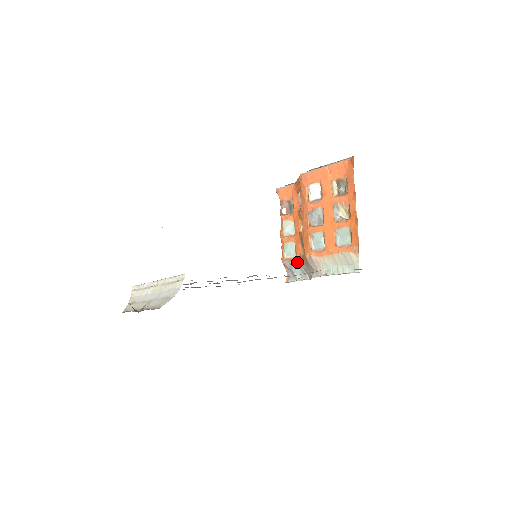
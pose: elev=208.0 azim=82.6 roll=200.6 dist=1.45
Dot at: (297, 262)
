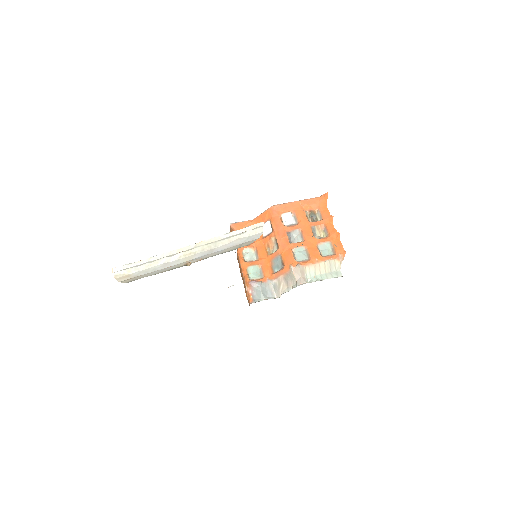
Dot at: (266, 281)
